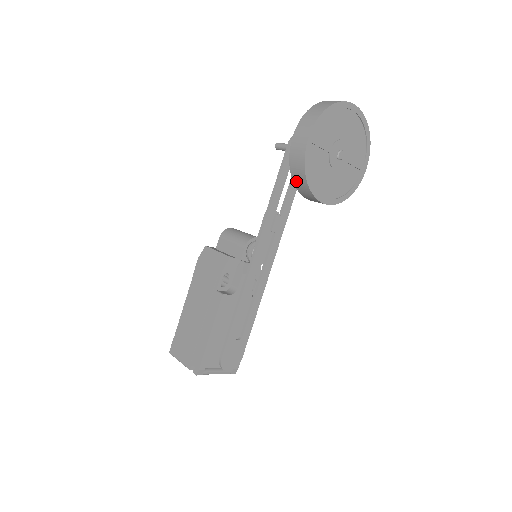
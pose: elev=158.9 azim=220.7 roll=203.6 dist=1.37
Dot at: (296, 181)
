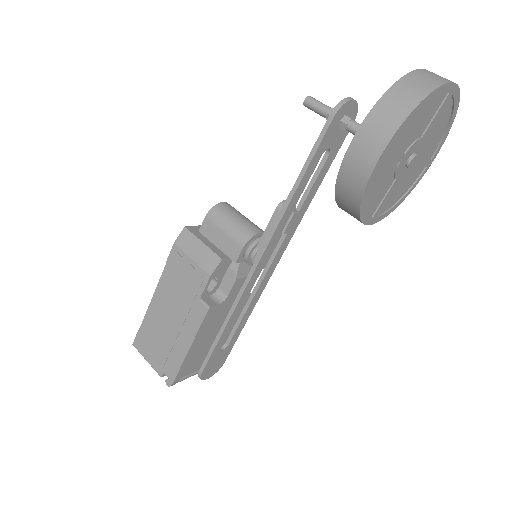
Dot at: (341, 199)
